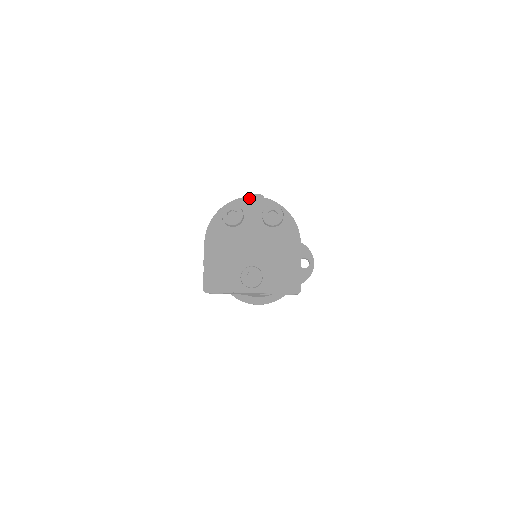
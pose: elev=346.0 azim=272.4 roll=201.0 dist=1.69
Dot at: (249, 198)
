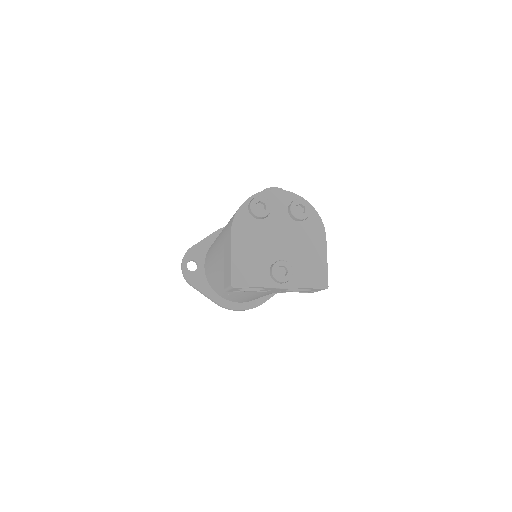
Dot at: (275, 191)
